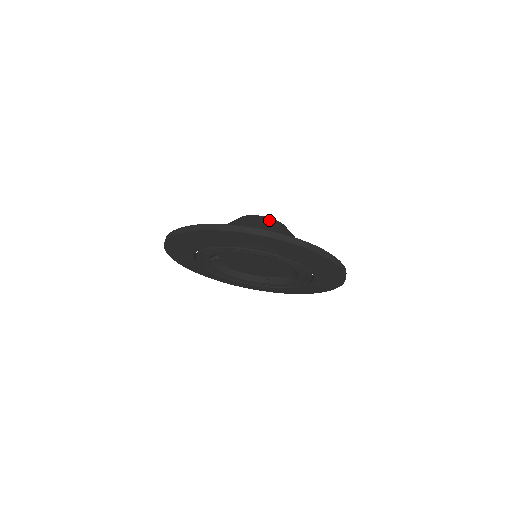
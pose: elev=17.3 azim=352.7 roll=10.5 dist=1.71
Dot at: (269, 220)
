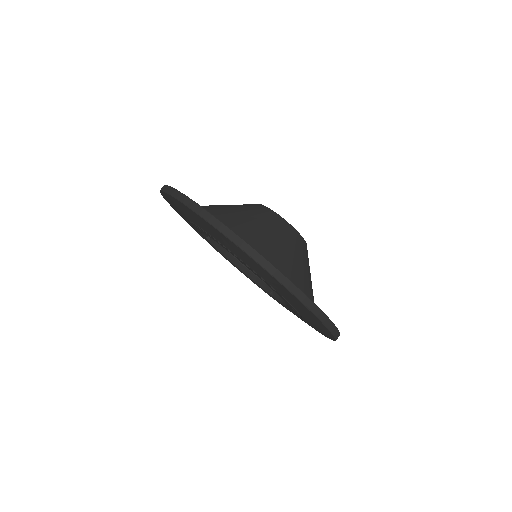
Dot at: (276, 219)
